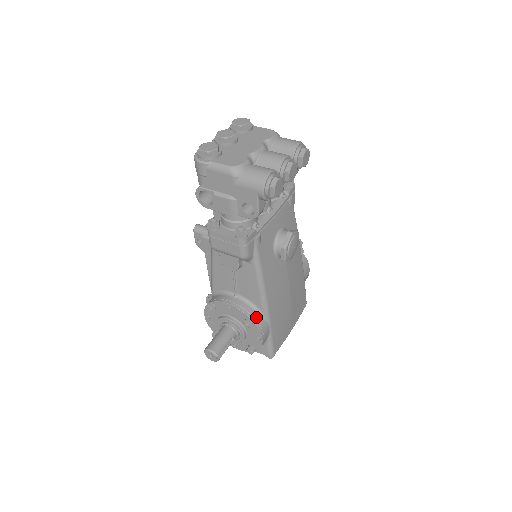
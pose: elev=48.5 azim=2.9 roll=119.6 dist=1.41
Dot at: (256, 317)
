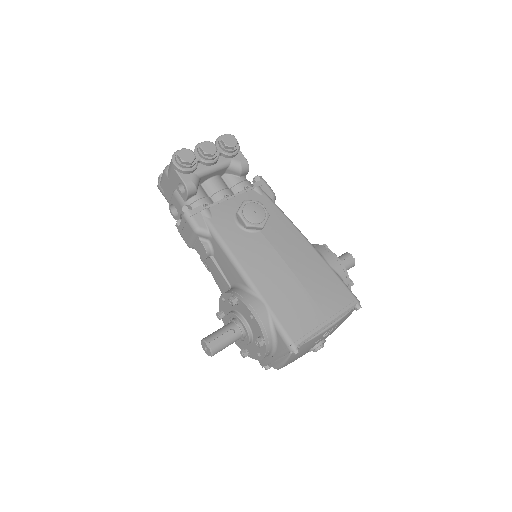
Dot at: (241, 293)
